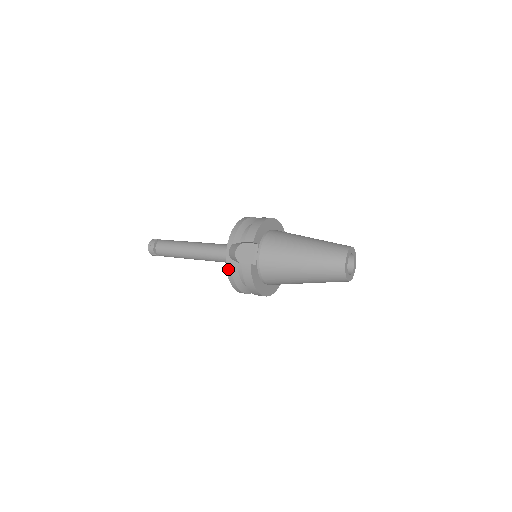
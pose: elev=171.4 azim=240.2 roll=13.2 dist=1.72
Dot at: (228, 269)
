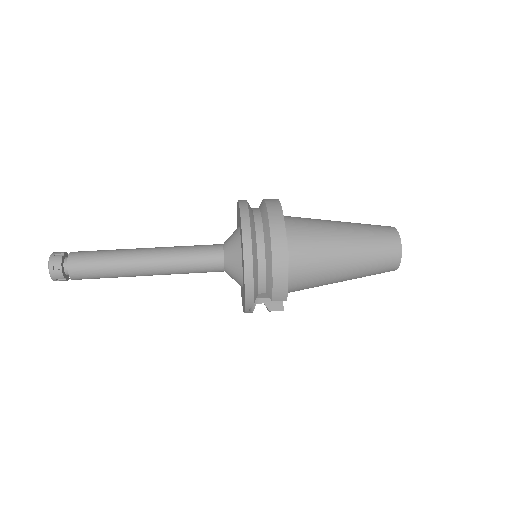
Dot at: occluded
